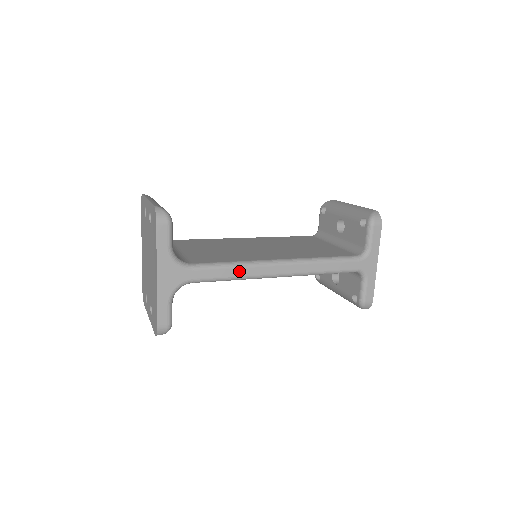
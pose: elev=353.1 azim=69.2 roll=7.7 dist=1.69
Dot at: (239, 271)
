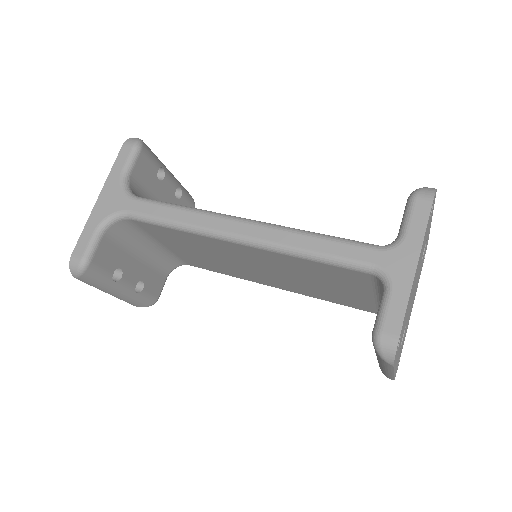
Dot at: (184, 215)
